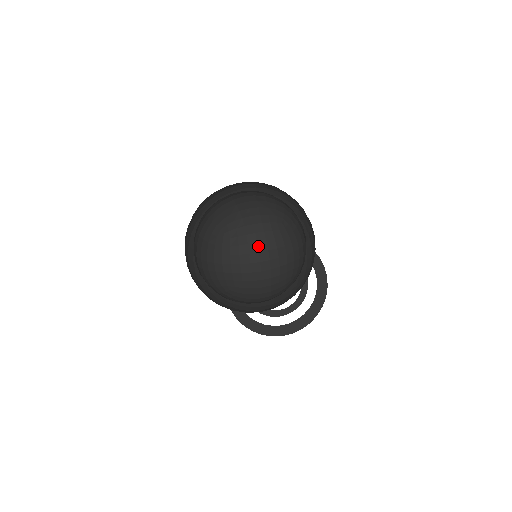
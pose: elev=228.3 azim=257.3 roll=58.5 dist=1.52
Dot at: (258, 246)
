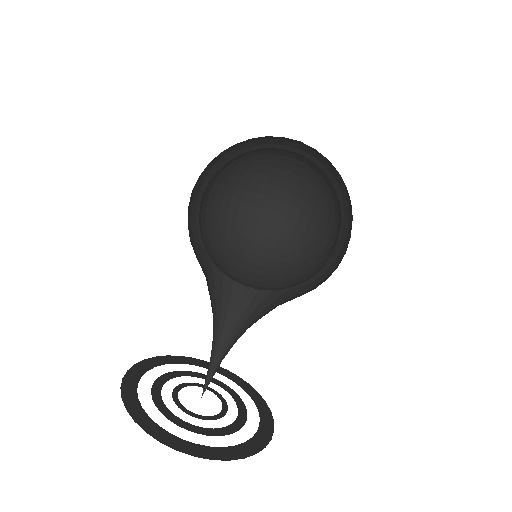
Dot at: (250, 274)
